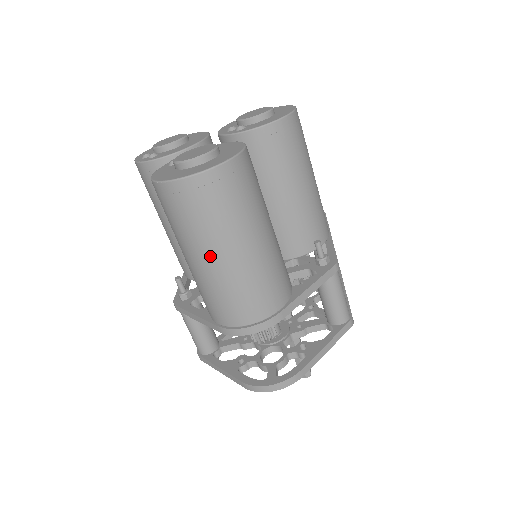
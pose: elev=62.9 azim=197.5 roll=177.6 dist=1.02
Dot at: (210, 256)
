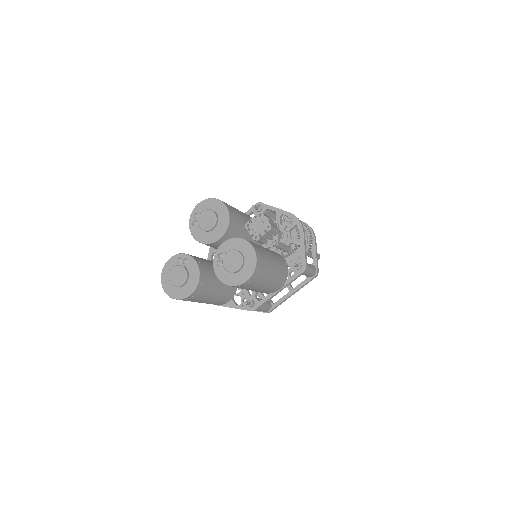
Dot at: occluded
